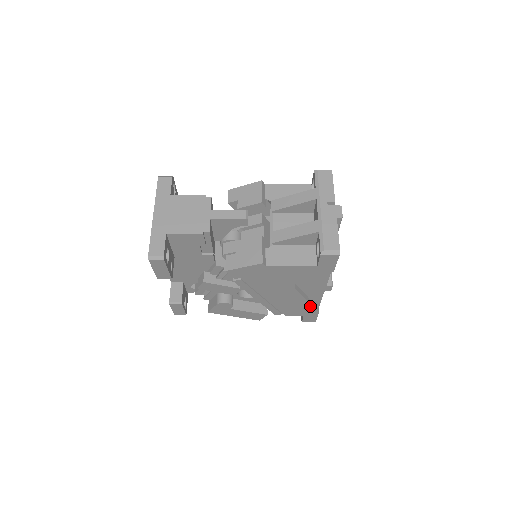
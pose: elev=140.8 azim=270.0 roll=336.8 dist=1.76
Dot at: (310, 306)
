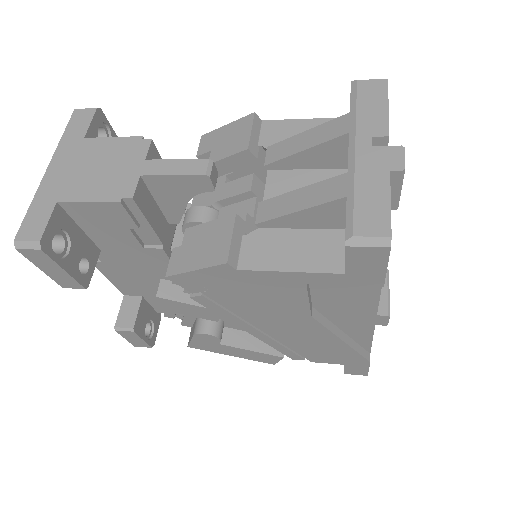
Dot at: (351, 350)
